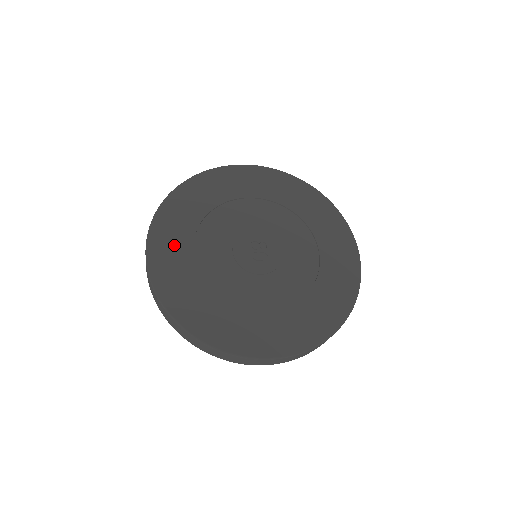
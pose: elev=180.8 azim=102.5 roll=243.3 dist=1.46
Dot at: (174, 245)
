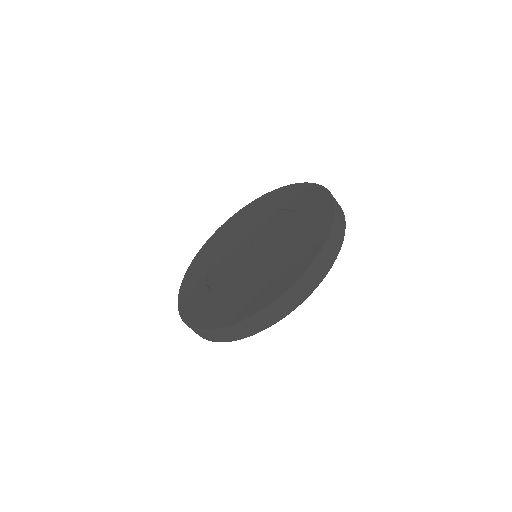
Dot at: (195, 283)
